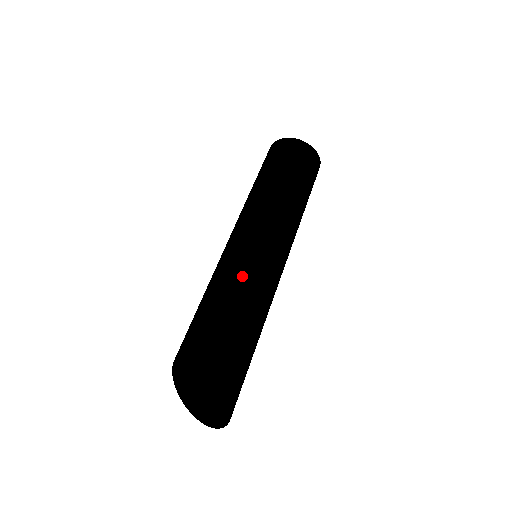
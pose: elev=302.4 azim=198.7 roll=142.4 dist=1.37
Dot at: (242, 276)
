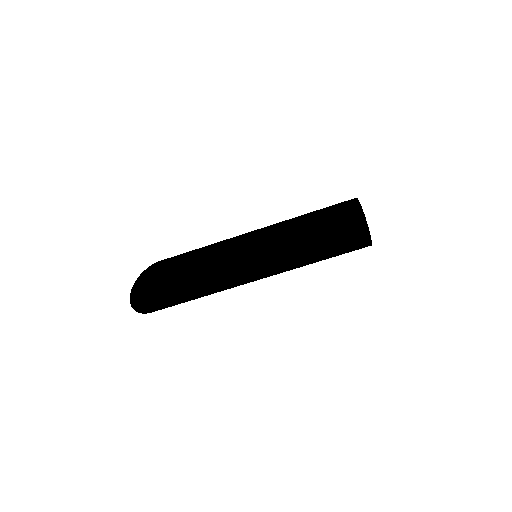
Dot at: (220, 266)
